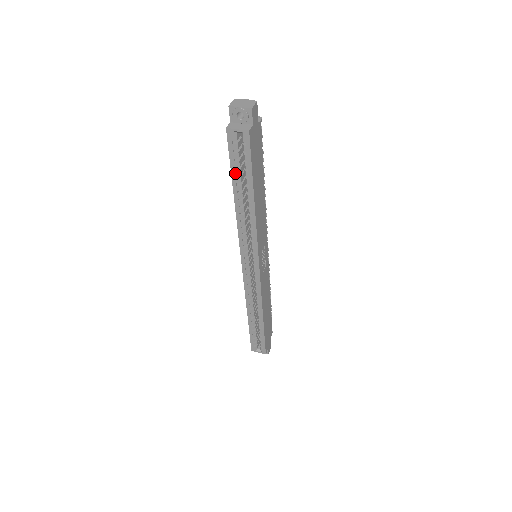
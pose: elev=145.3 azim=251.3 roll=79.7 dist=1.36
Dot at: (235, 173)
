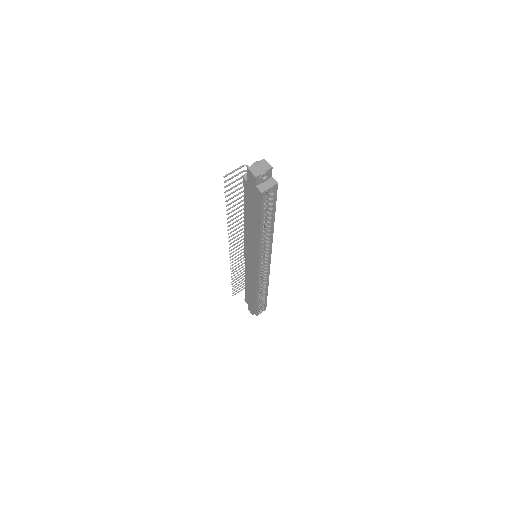
Dot at: (263, 216)
